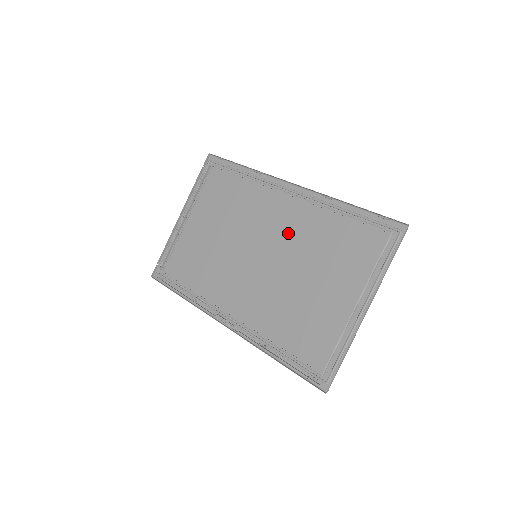
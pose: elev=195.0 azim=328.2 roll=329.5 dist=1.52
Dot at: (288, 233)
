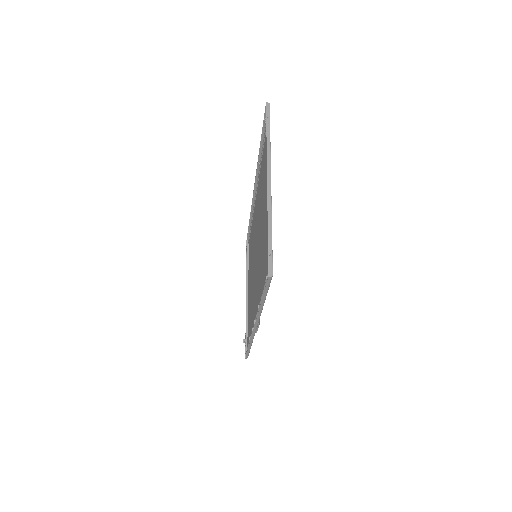
Dot at: (257, 215)
